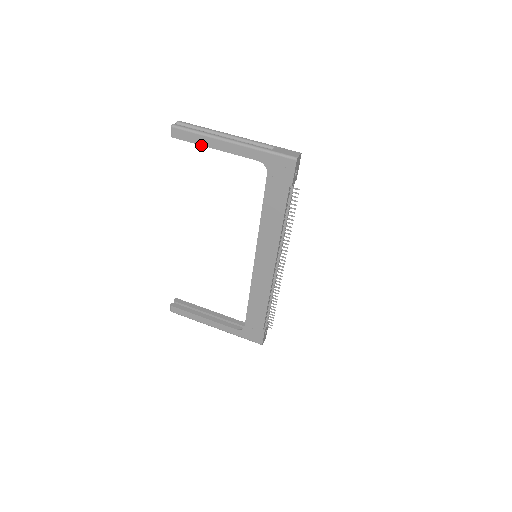
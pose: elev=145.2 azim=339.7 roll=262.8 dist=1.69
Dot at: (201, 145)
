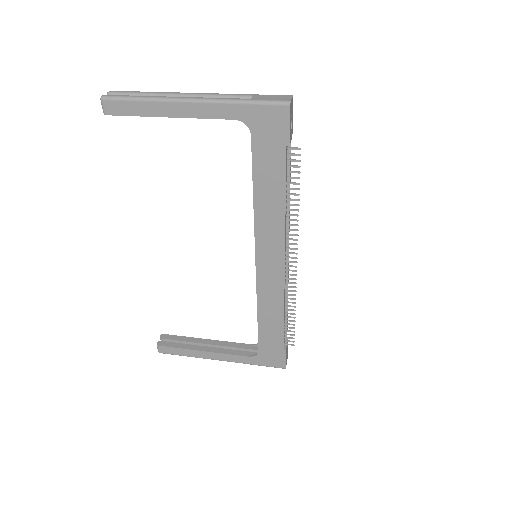
Dot at: (149, 116)
